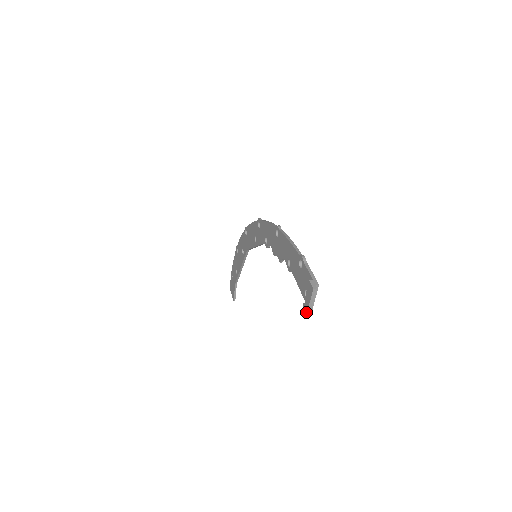
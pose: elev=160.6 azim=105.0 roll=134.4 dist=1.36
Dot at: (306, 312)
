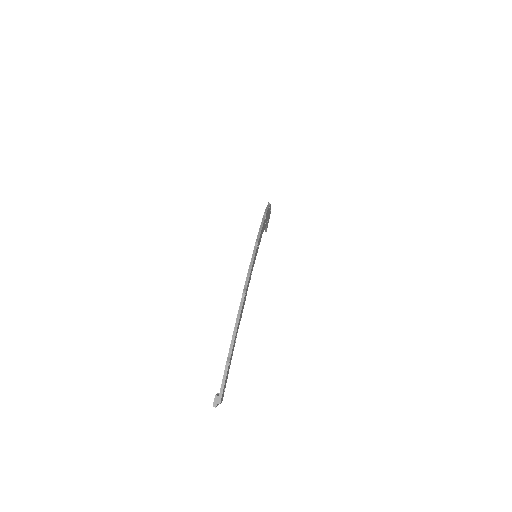
Dot at: occluded
